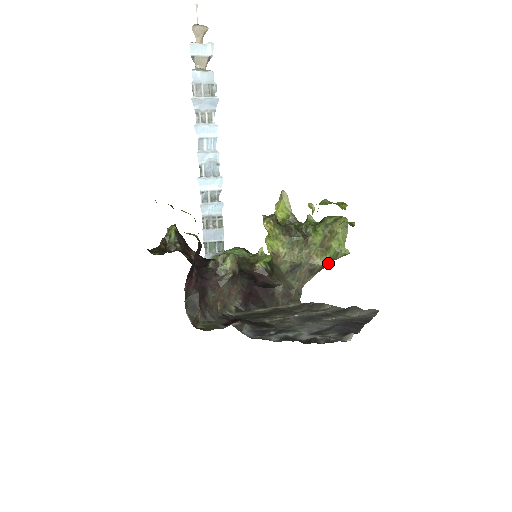
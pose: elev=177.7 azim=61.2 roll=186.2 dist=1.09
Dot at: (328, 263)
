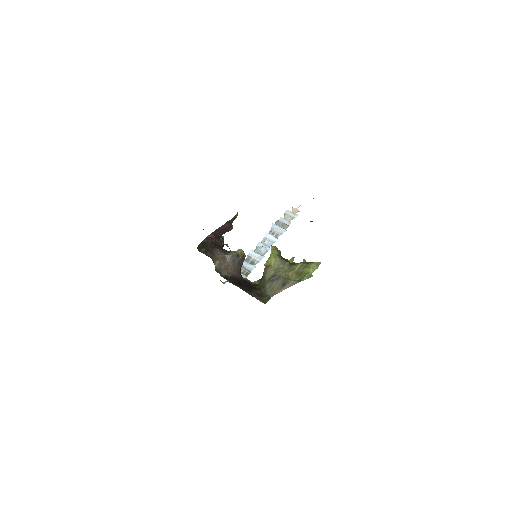
Dot at: (297, 281)
